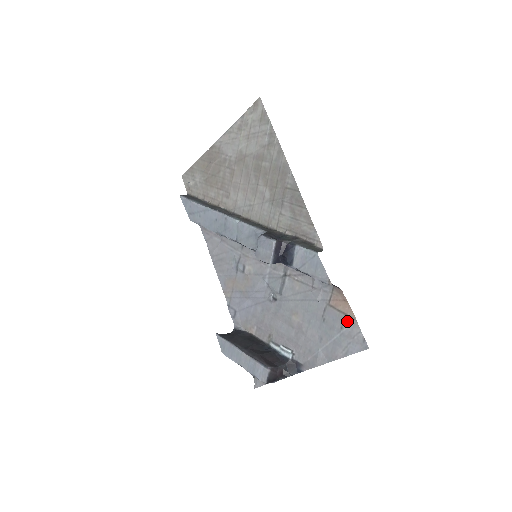
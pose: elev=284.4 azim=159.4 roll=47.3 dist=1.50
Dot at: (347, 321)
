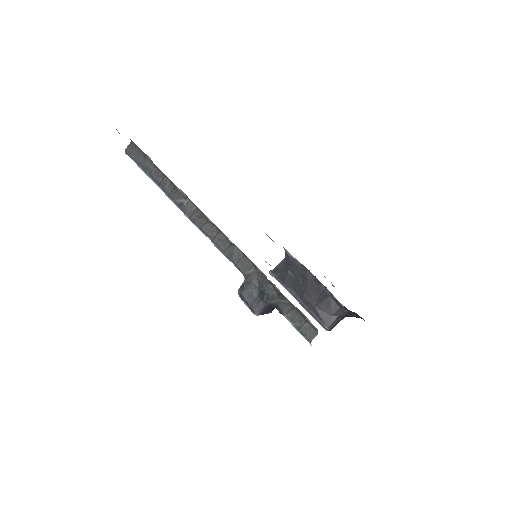
Dot at: occluded
